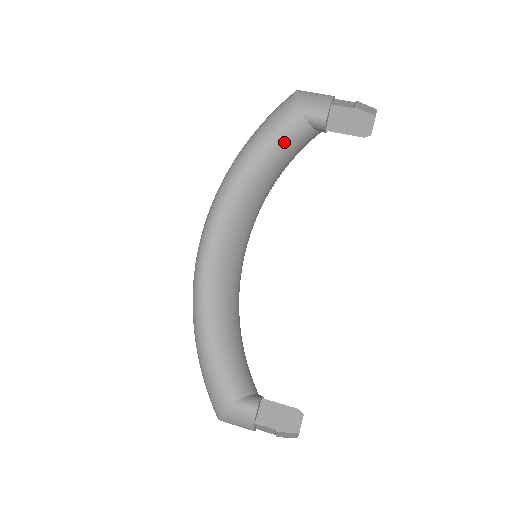
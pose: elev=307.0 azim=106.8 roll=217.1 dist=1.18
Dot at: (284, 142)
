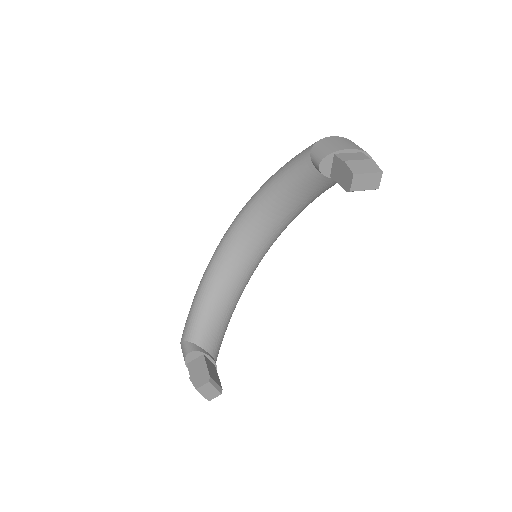
Dot at: (294, 174)
